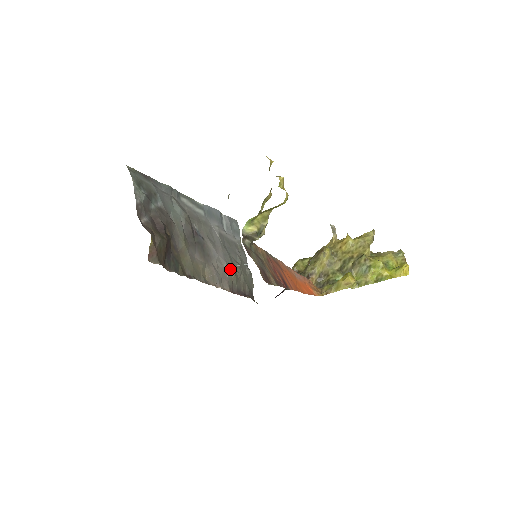
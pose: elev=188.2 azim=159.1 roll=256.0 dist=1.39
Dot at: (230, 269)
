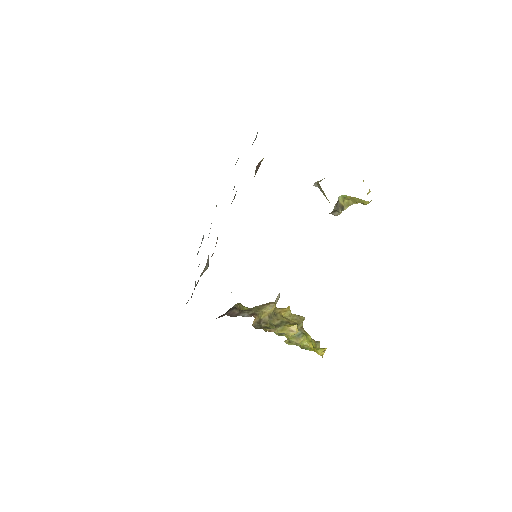
Dot at: (208, 261)
